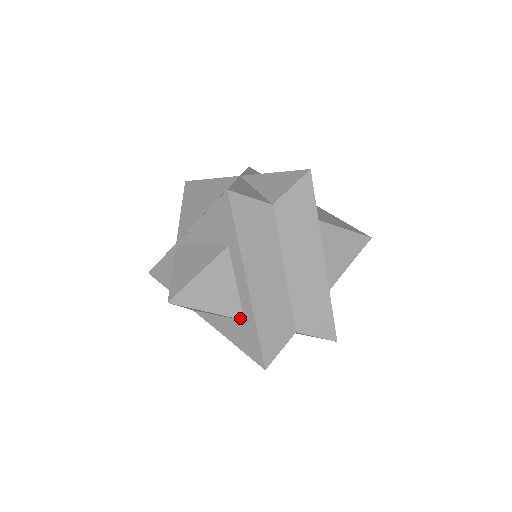
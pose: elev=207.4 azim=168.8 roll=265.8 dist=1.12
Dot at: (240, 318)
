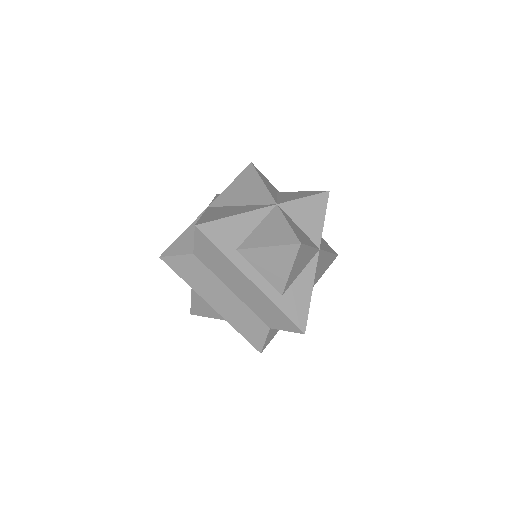
Dot at: occluded
